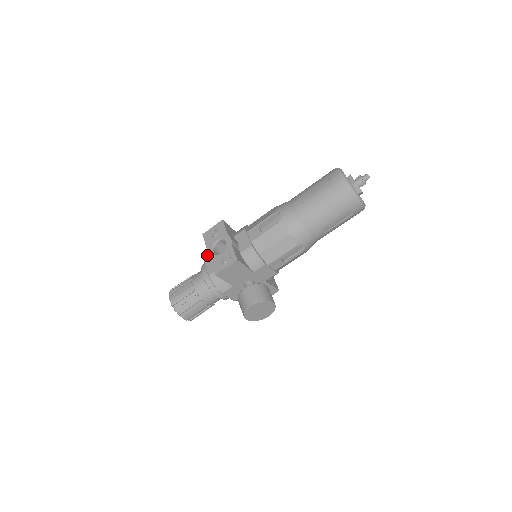
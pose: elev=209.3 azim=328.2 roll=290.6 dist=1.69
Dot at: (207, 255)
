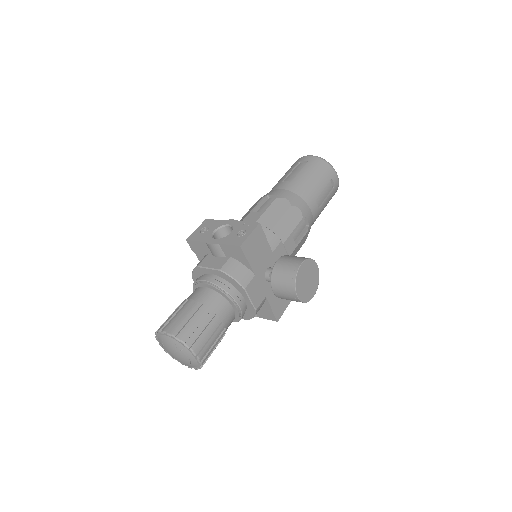
Dot at: (210, 244)
